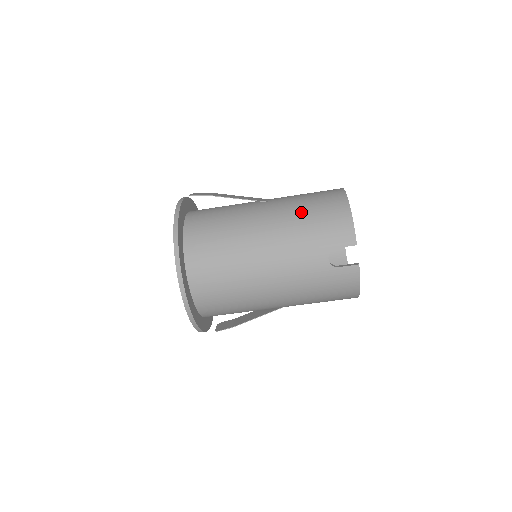
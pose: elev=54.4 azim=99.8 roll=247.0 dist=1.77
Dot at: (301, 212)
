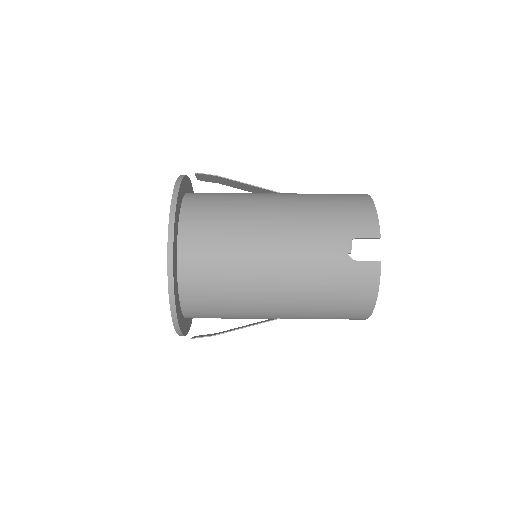
Dot at: (319, 200)
